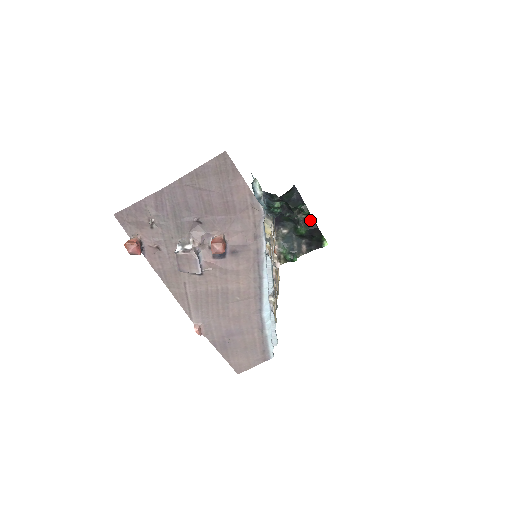
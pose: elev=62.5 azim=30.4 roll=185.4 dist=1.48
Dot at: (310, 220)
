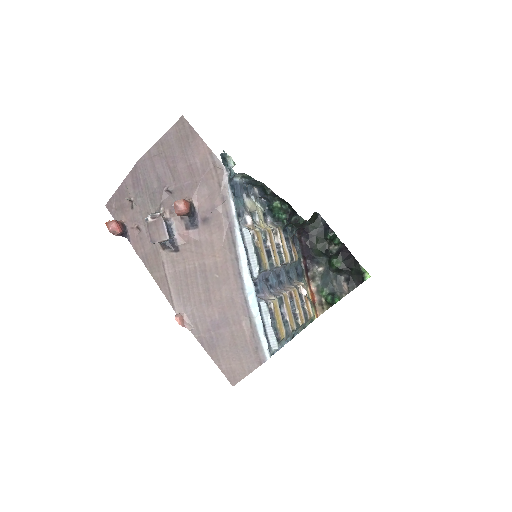
Dot at: (343, 250)
